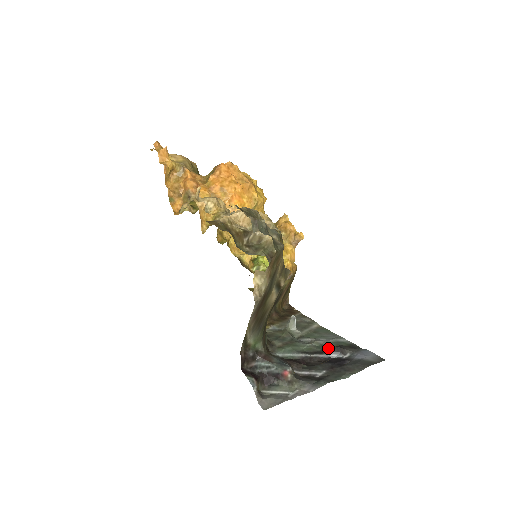
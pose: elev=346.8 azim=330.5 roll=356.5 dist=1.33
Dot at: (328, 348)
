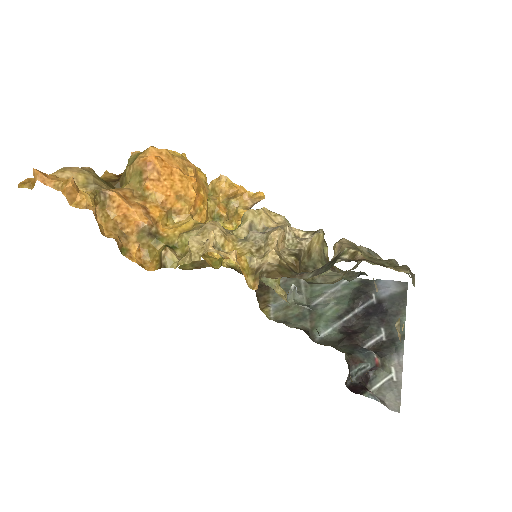
Dot at: (357, 301)
